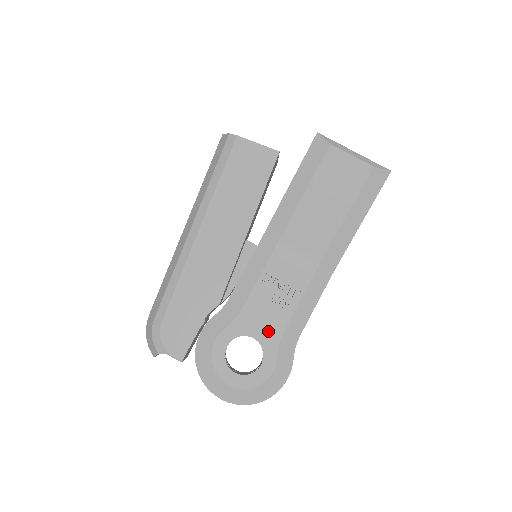
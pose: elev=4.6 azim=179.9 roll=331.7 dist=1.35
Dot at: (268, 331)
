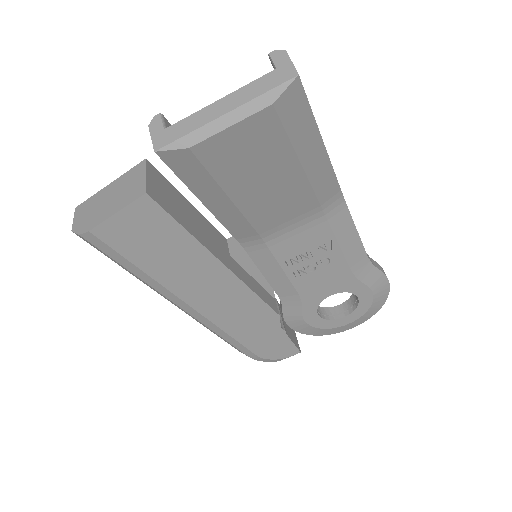
Dot at: (338, 283)
